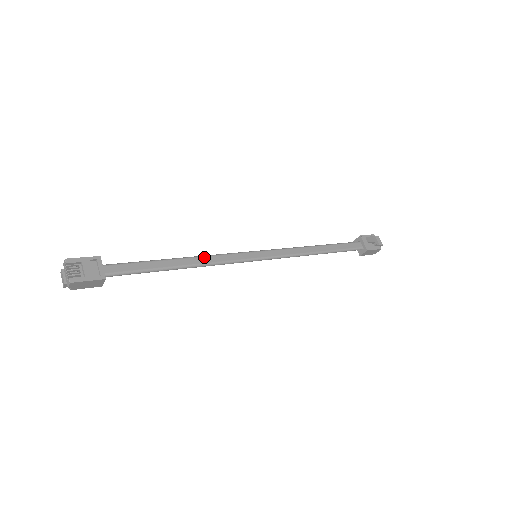
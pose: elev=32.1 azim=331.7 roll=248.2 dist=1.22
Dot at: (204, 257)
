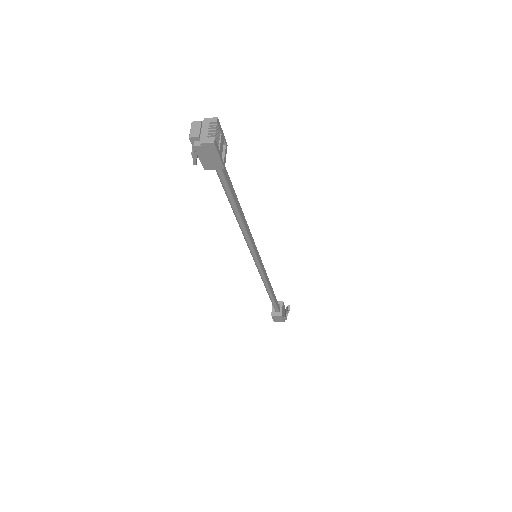
Dot at: occluded
